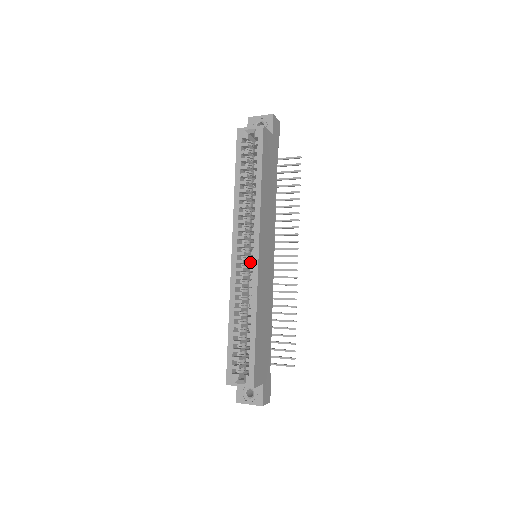
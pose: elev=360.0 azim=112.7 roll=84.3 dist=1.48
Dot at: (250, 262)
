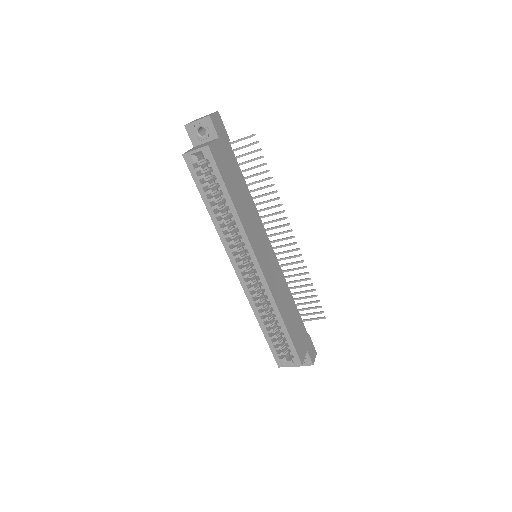
Dot at: (255, 275)
